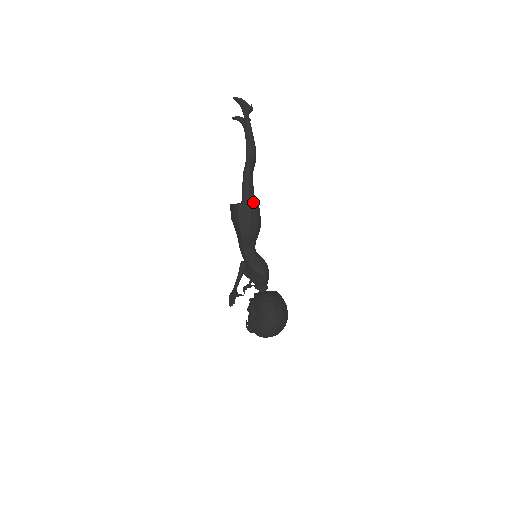
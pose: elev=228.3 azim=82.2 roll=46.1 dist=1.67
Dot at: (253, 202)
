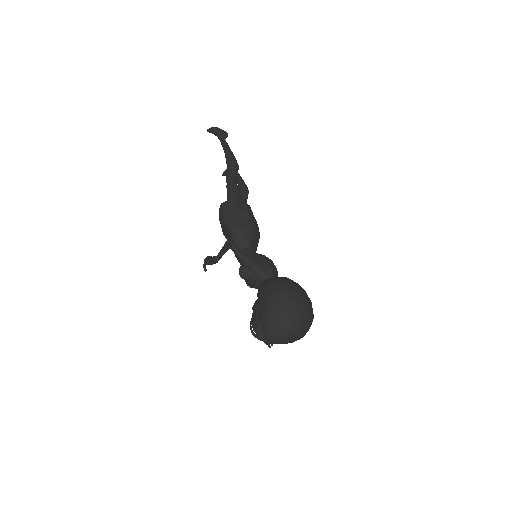
Dot at: occluded
